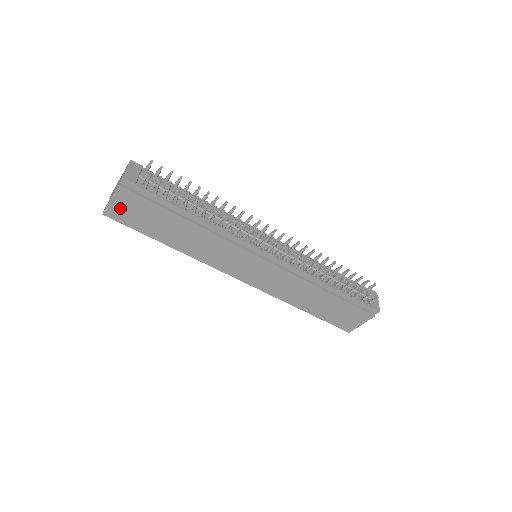
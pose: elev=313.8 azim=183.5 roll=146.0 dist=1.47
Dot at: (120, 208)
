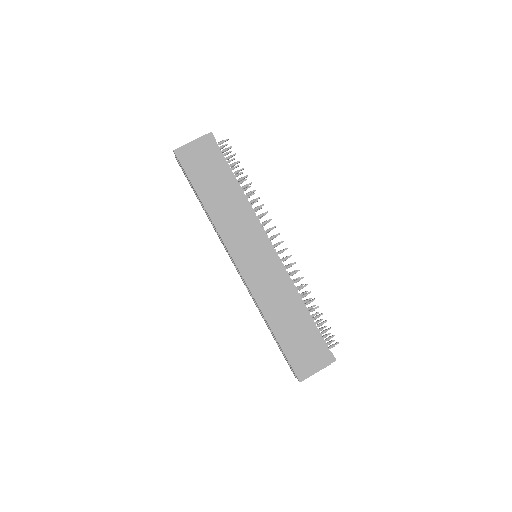
Dot at: (191, 152)
